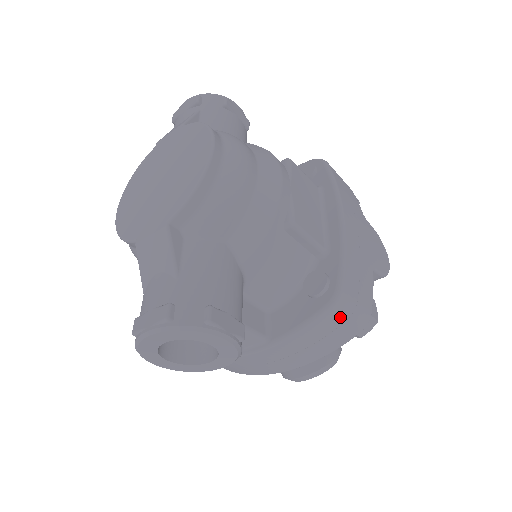
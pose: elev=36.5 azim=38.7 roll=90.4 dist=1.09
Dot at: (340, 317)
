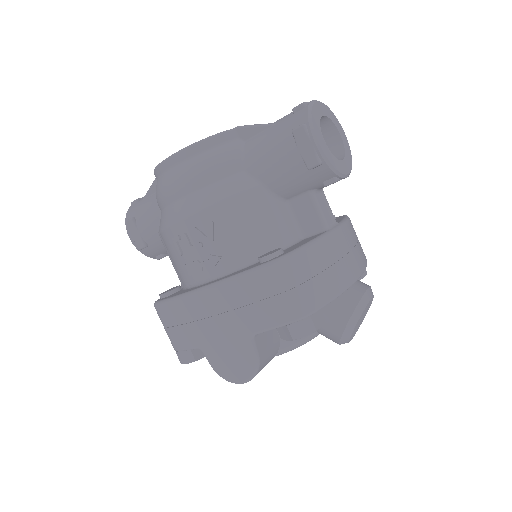
Dot at: occluded
